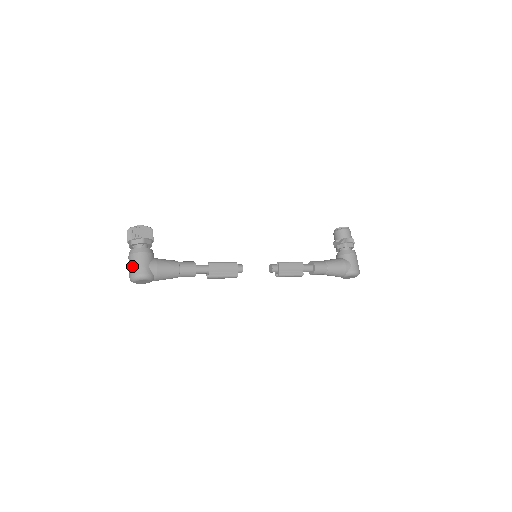
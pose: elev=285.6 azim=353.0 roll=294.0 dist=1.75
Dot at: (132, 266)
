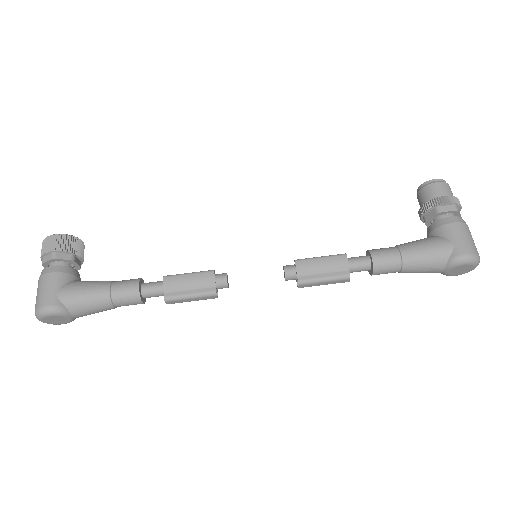
Dot at: (36, 297)
